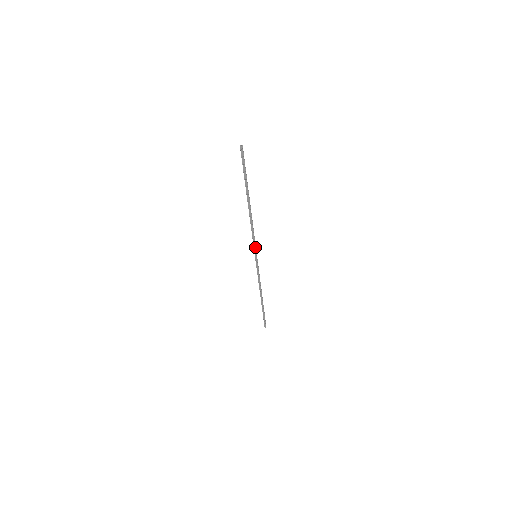
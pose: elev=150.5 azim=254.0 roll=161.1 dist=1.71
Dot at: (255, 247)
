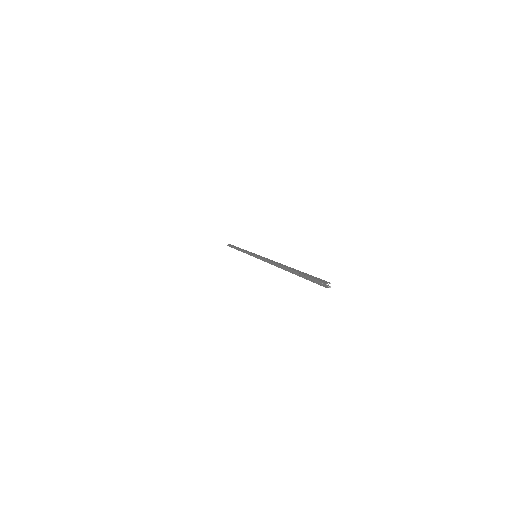
Dot at: (261, 258)
